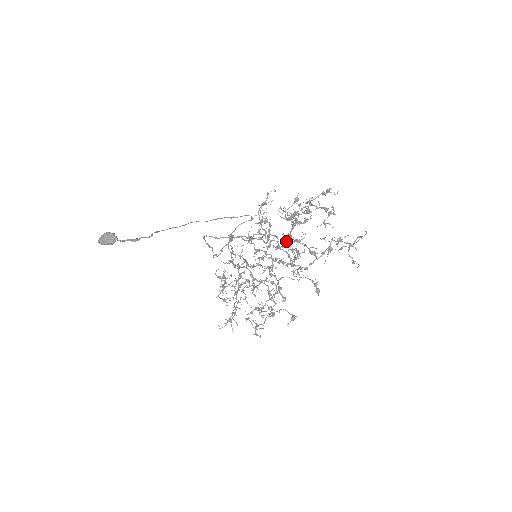
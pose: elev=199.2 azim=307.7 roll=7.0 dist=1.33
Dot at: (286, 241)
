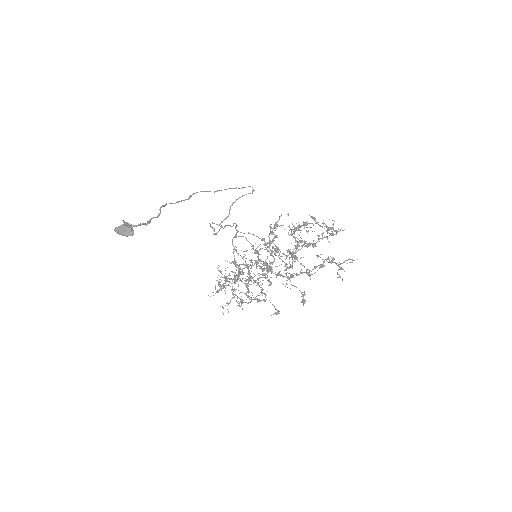
Dot at: (287, 256)
